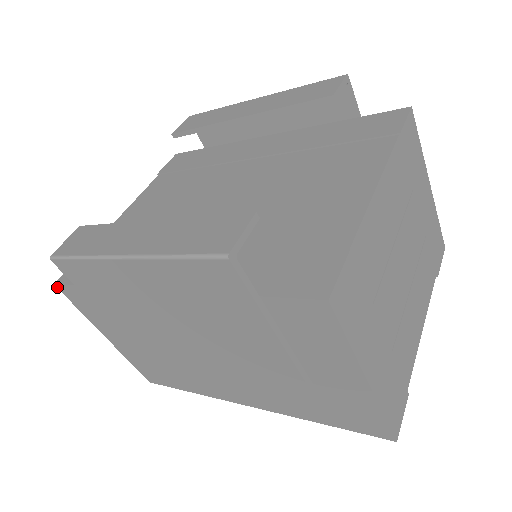
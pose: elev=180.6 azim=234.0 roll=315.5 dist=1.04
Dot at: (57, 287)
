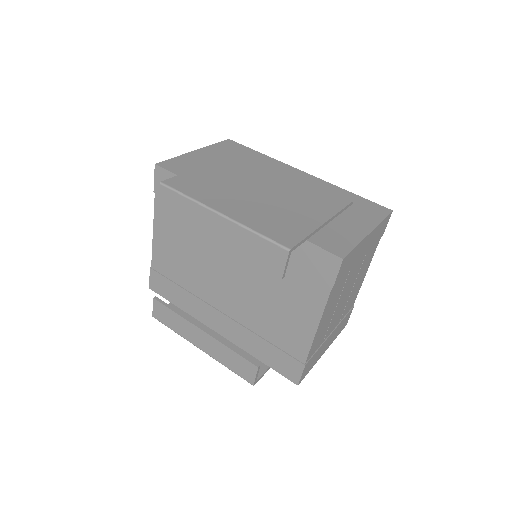
Dot at: (151, 287)
